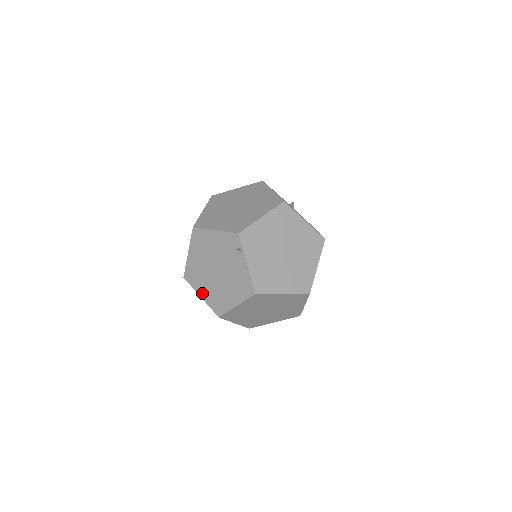
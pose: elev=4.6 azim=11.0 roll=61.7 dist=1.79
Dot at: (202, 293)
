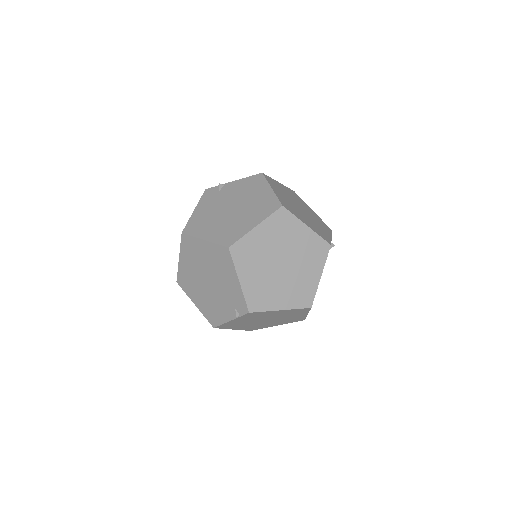
Dot at: (183, 261)
